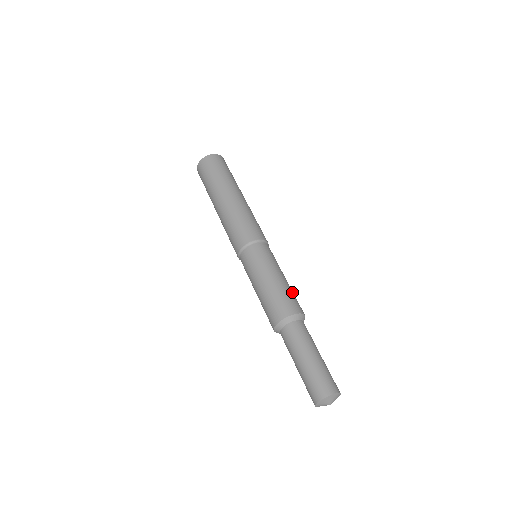
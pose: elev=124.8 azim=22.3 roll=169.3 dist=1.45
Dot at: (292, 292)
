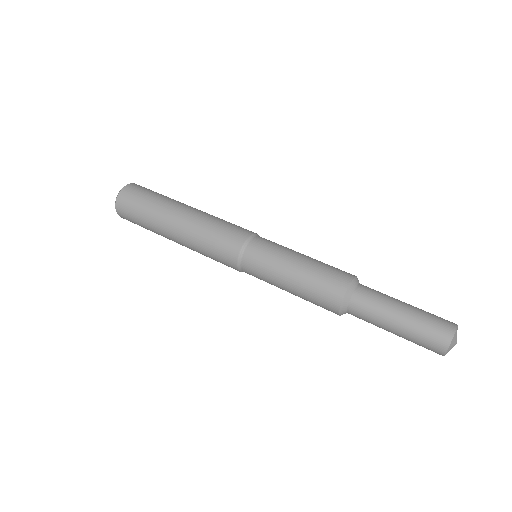
Dot at: occluded
